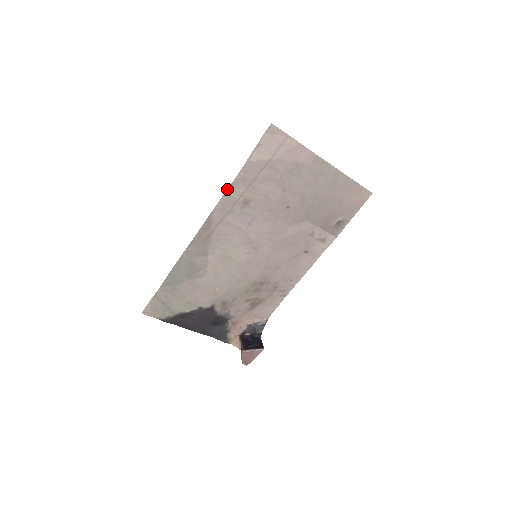
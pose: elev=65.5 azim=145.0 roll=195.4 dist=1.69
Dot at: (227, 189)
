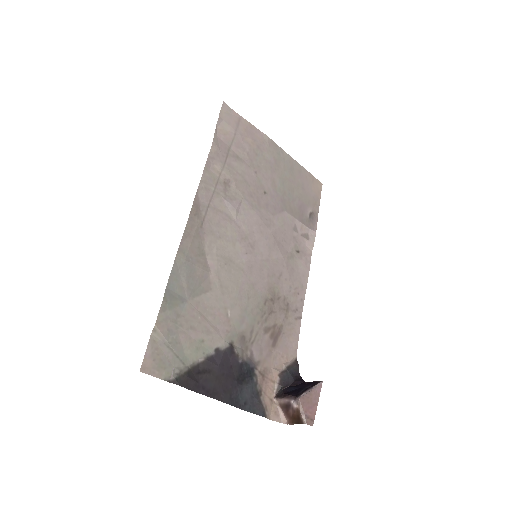
Dot at: occluded
